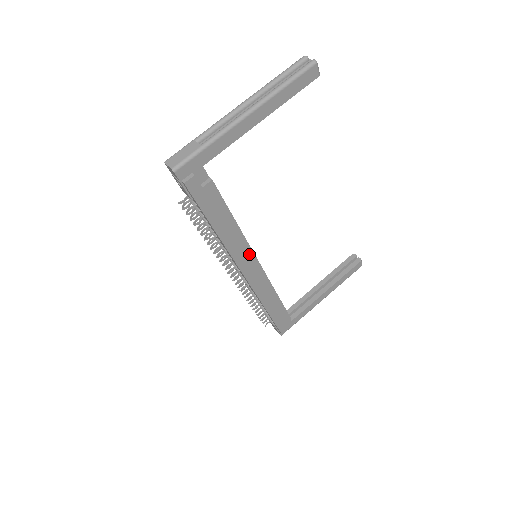
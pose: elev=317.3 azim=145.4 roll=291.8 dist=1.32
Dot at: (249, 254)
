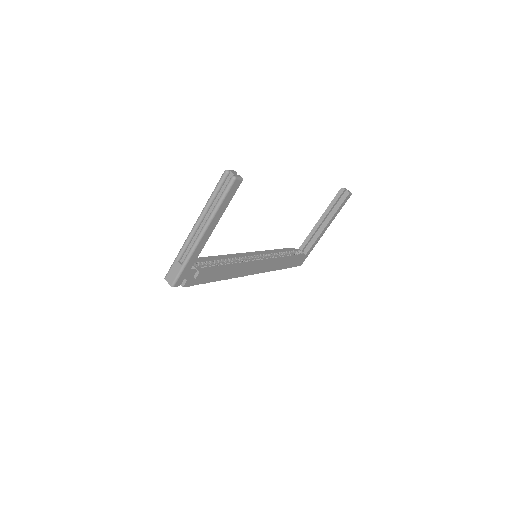
Dot at: (249, 267)
